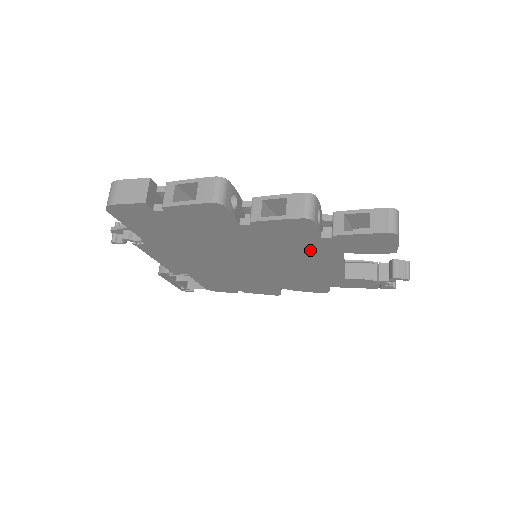
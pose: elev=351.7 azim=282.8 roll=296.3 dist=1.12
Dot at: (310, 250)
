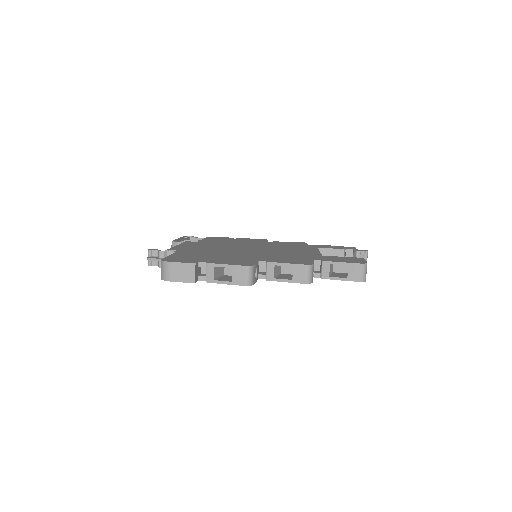
Dot at: occluded
